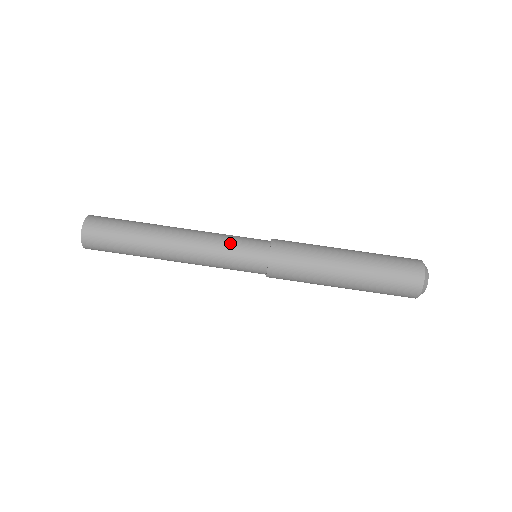
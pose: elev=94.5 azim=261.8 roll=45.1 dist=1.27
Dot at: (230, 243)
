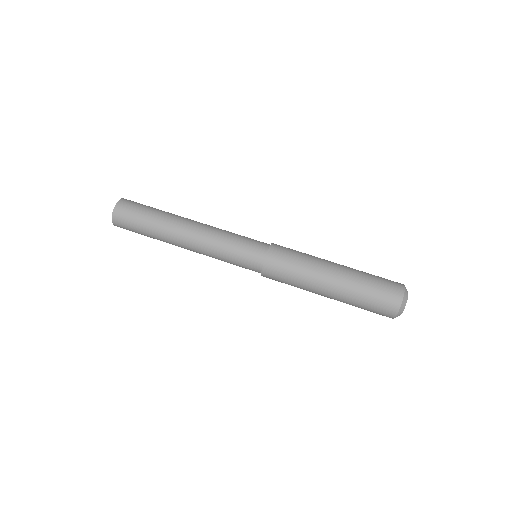
Dot at: (234, 240)
